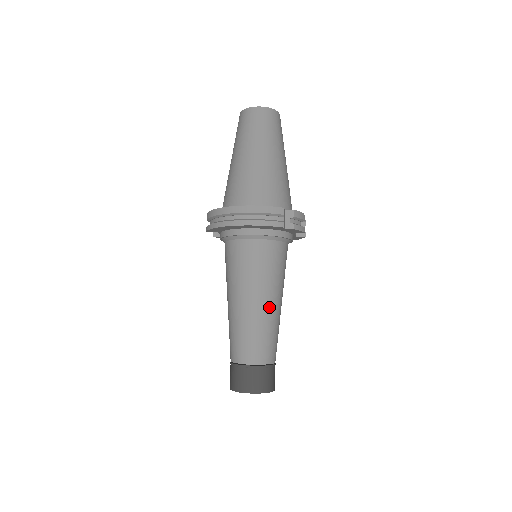
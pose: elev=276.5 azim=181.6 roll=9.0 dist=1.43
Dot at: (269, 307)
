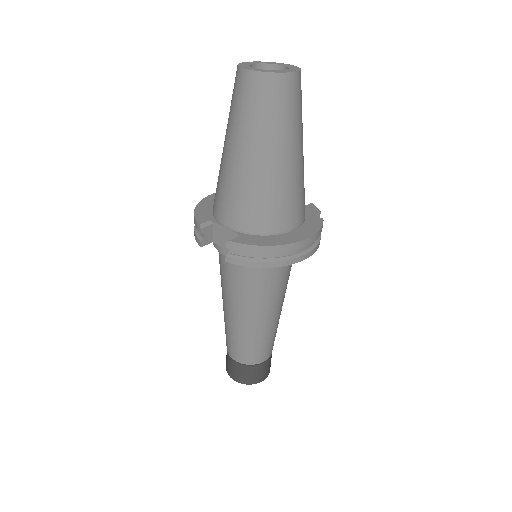
Dot at: occluded
